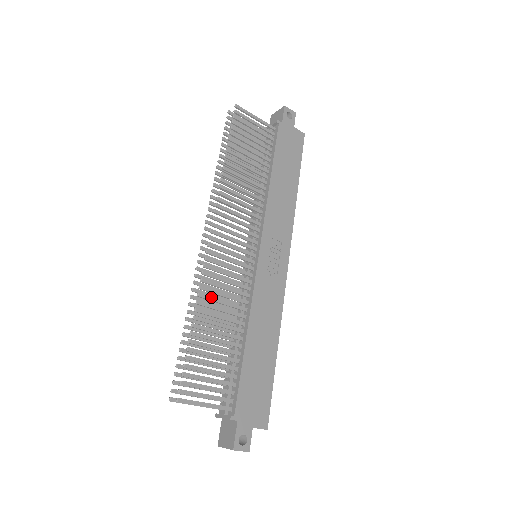
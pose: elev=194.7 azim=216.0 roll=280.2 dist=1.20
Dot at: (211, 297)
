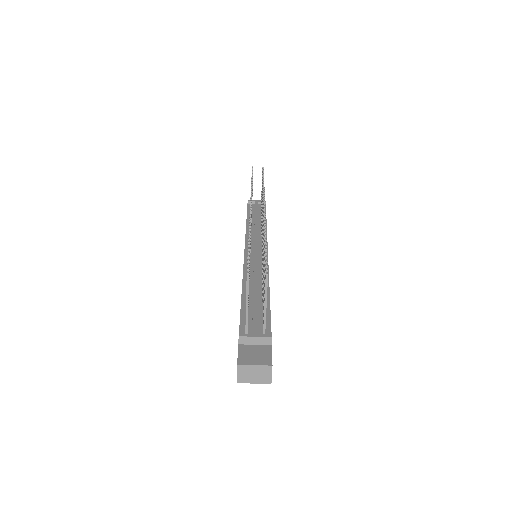
Dot at: occluded
